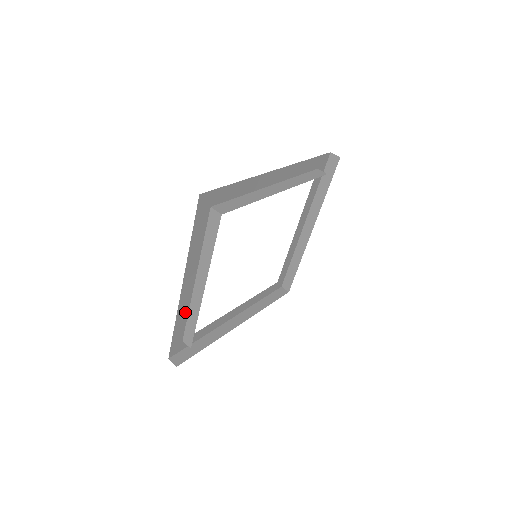
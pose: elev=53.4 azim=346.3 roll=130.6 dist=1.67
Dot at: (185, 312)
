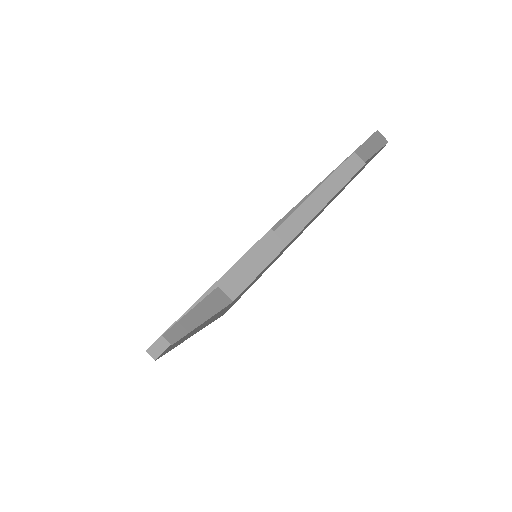
Dot at: occluded
